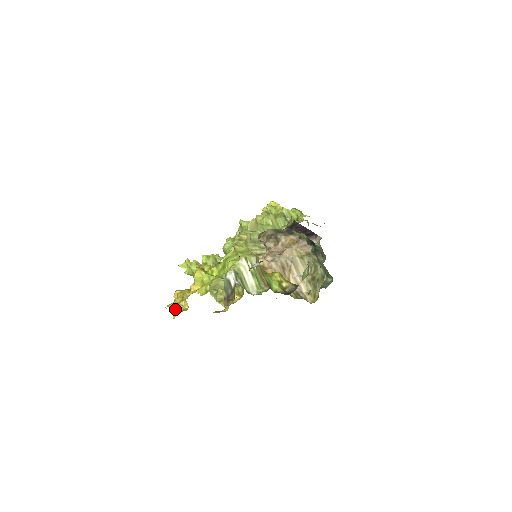
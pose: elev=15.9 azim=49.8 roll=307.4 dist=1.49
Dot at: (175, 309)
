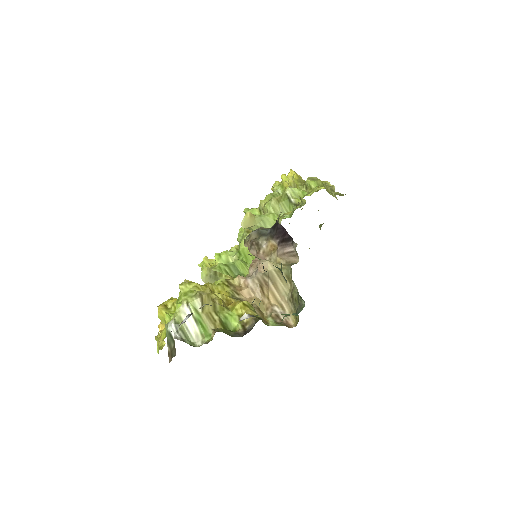
Dot at: (157, 344)
